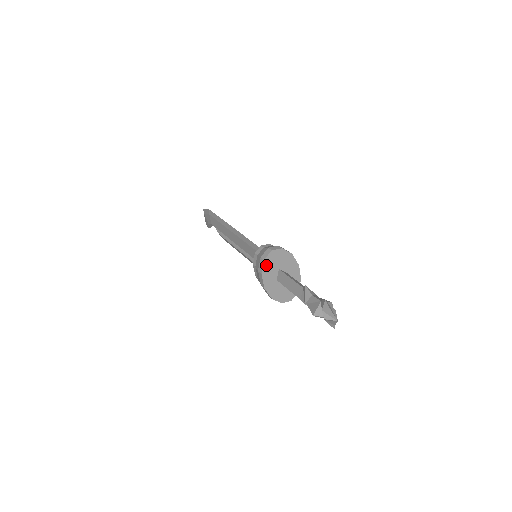
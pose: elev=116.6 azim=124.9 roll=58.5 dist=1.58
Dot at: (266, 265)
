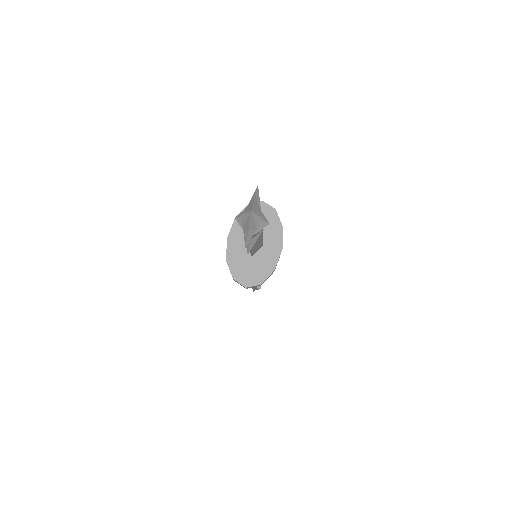
Dot at: occluded
